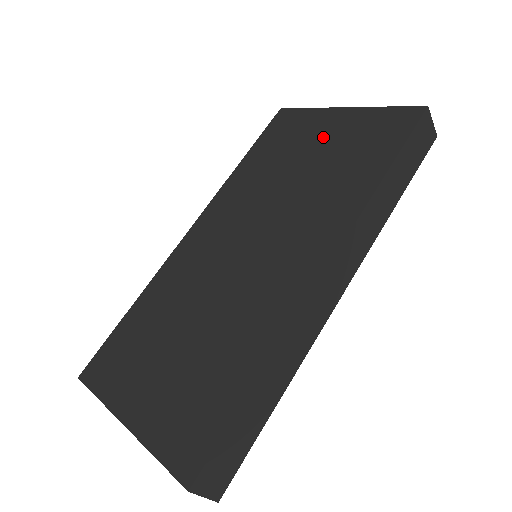
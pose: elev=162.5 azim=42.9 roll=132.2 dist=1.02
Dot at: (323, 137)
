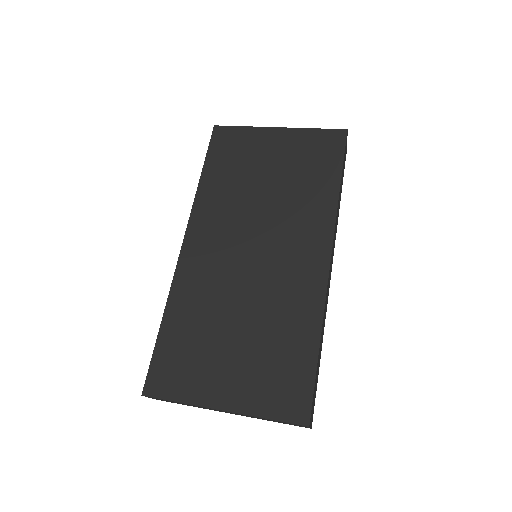
Dot at: (273, 154)
